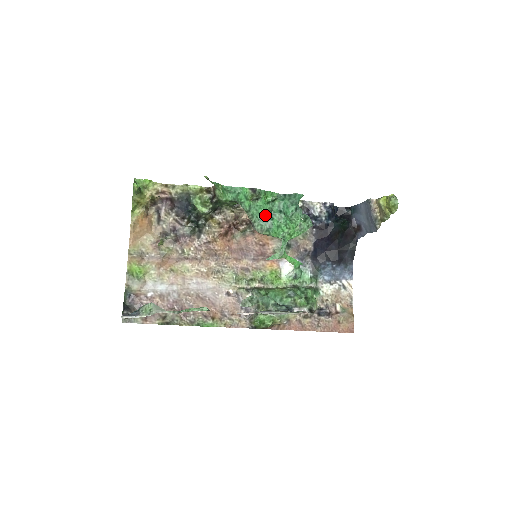
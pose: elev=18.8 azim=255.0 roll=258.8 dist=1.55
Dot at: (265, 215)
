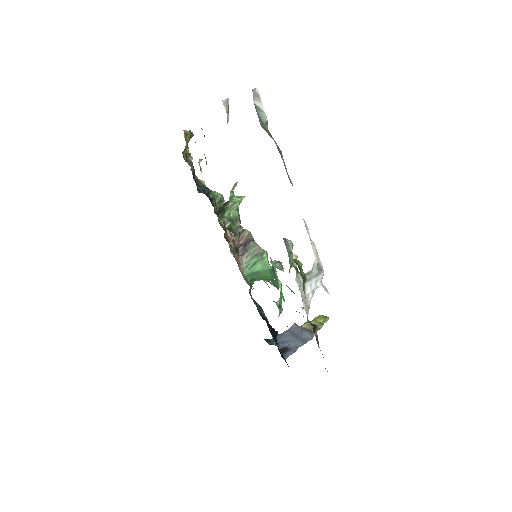
Dot at: occluded
